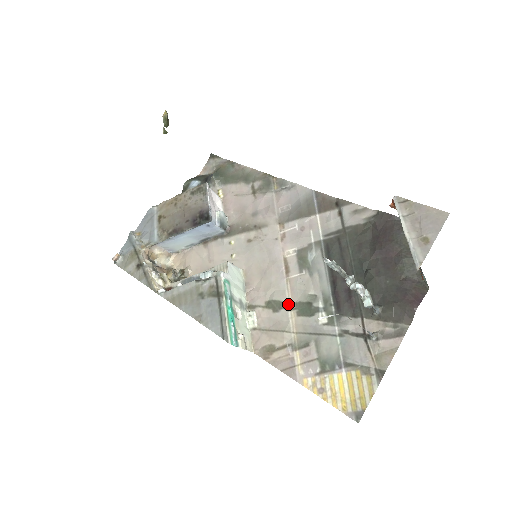
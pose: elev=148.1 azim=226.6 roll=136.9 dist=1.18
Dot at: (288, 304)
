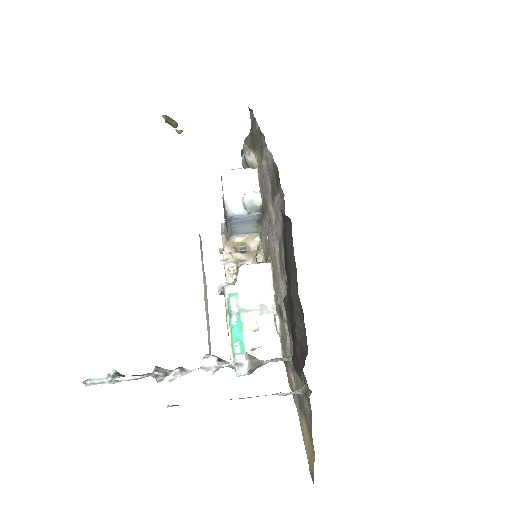
Dot at: (285, 314)
